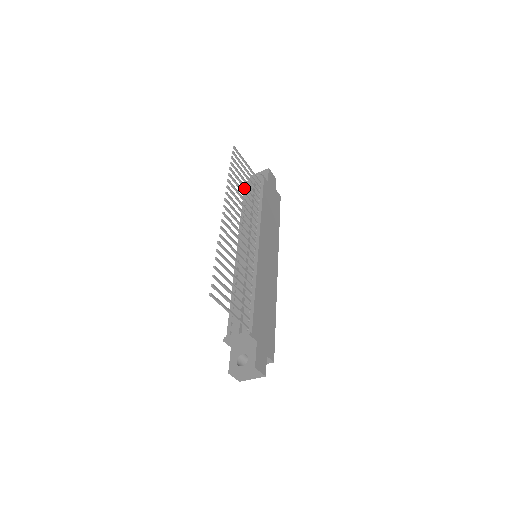
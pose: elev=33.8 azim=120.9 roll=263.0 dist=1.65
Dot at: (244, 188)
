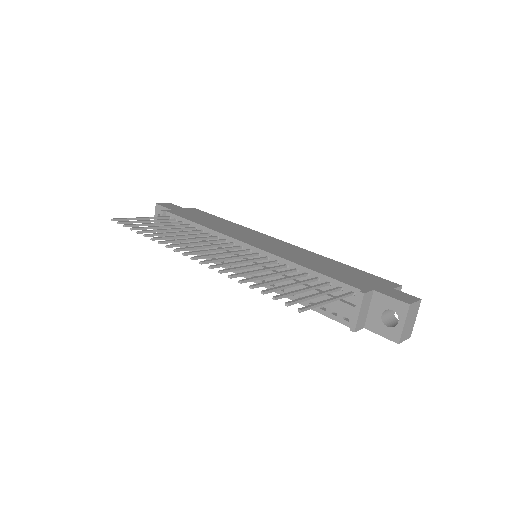
Dot at: (168, 231)
